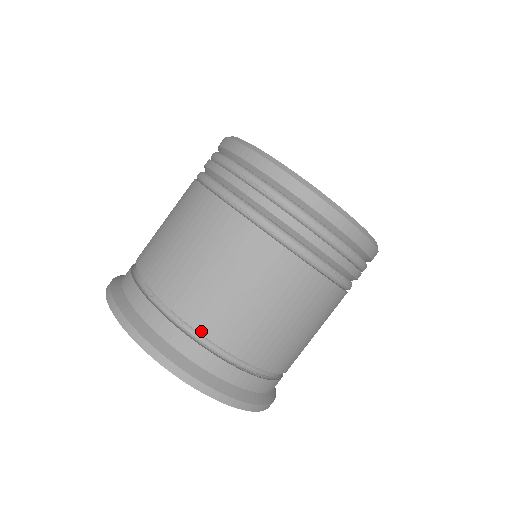
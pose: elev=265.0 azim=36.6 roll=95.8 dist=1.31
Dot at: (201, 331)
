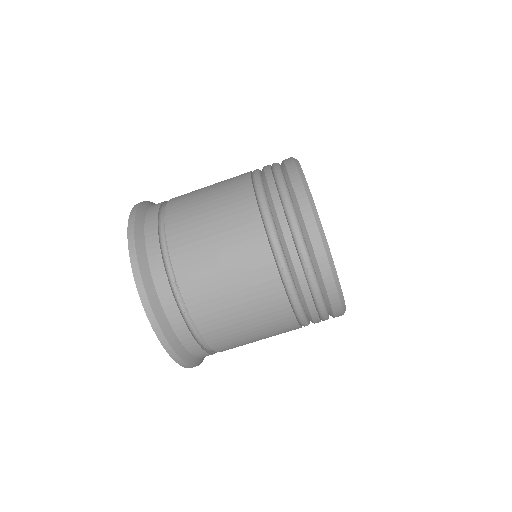
Dot at: (200, 330)
